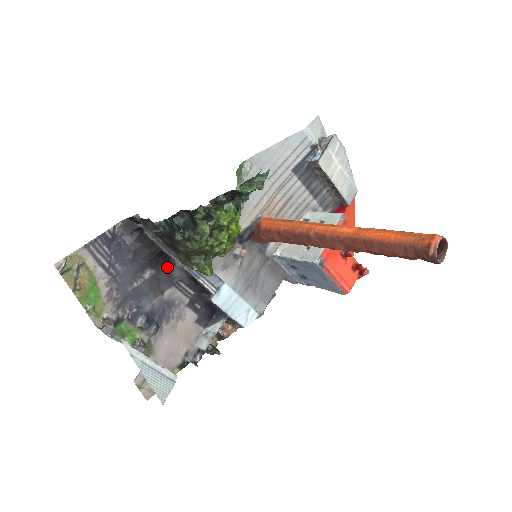
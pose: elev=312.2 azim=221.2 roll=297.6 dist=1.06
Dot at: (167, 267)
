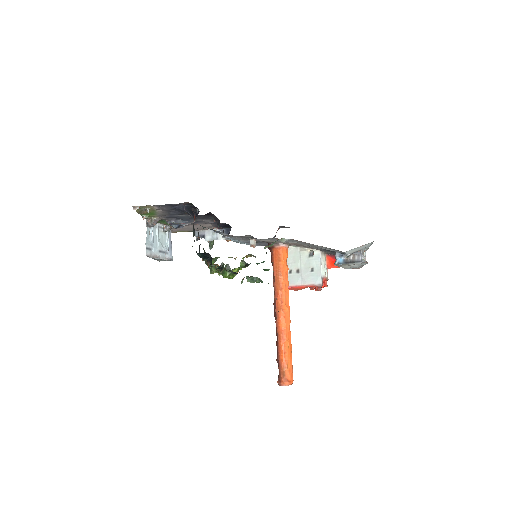
Dot at: (207, 215)
